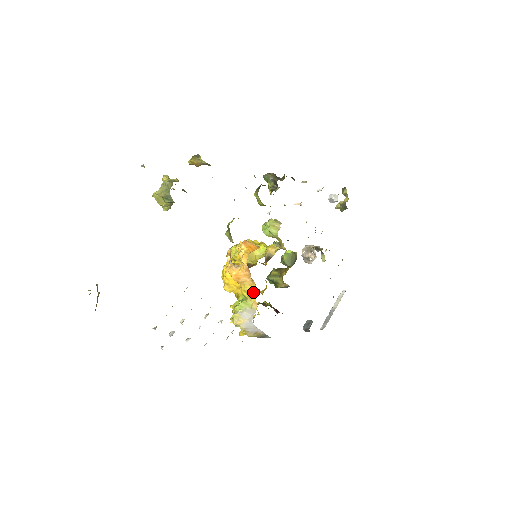
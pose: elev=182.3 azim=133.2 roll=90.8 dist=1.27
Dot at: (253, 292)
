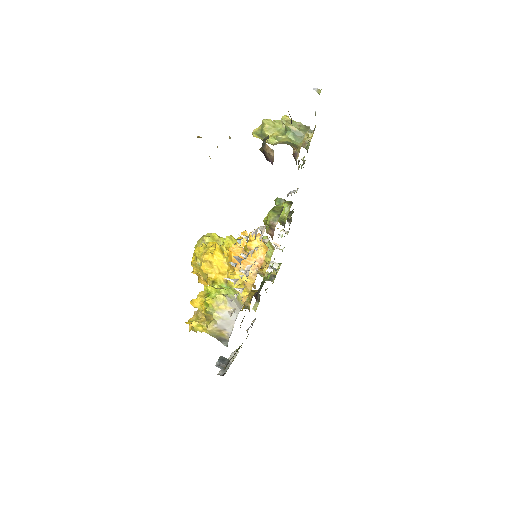
Dot at: (246, 286)
